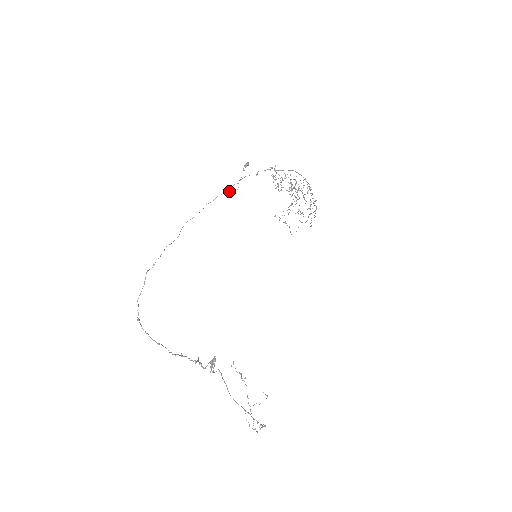
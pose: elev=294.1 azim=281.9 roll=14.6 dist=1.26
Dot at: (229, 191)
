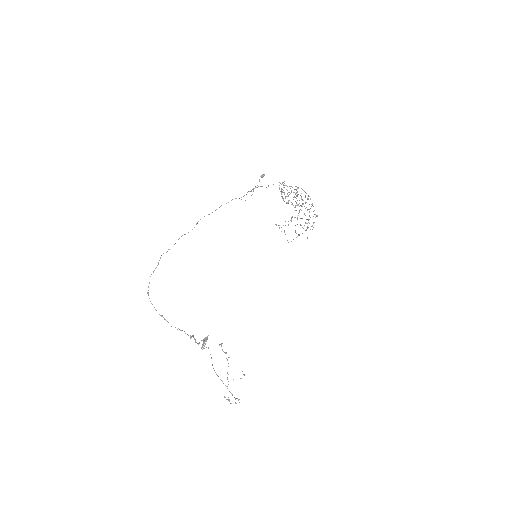
Dot at: (243, 196)
